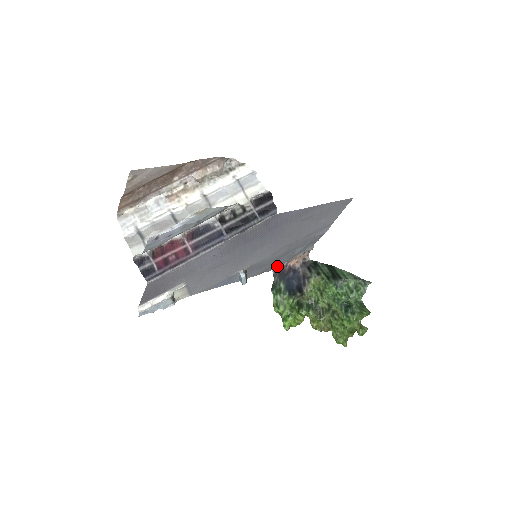
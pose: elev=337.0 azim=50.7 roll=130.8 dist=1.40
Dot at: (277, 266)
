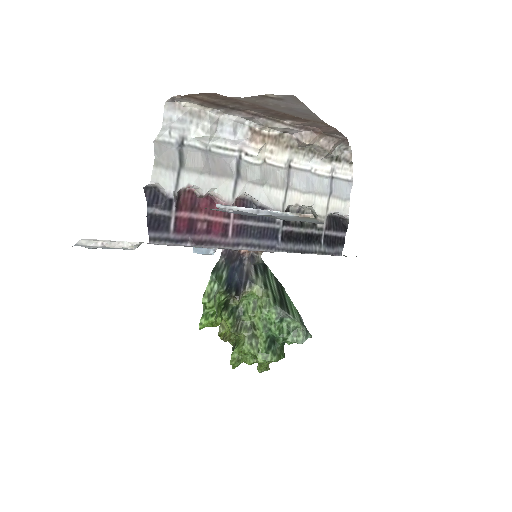
Dot at: occluded
